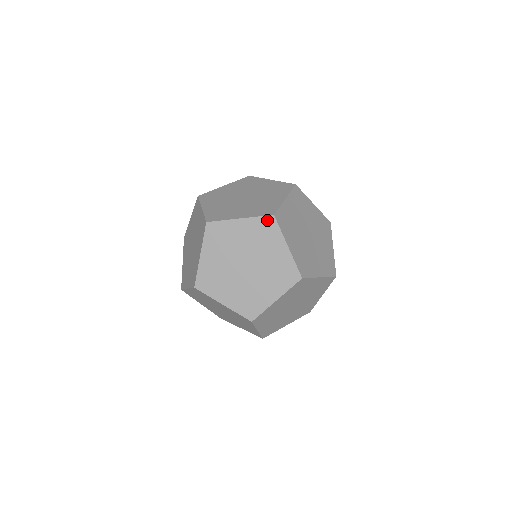
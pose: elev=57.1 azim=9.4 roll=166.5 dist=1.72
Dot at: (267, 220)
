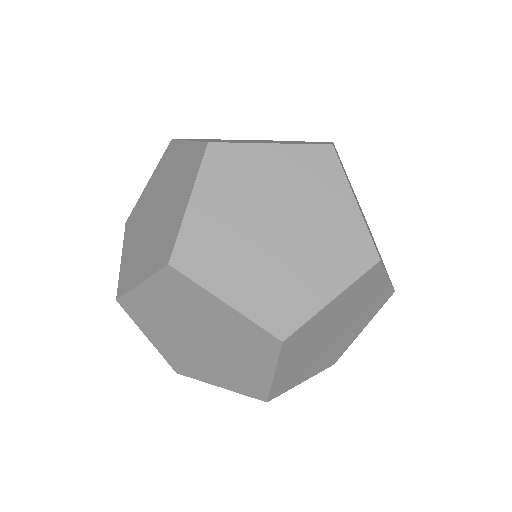
Dot at: (370, 272)
